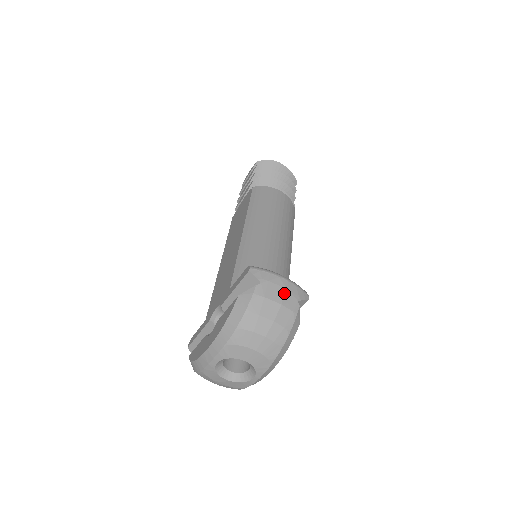
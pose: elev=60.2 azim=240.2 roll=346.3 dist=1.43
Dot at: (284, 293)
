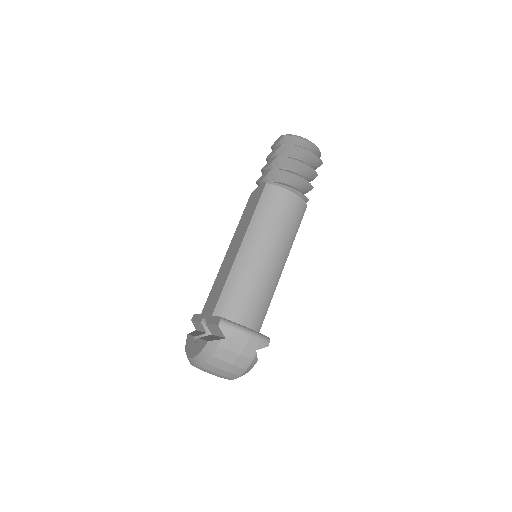
Dot at: (244, 346)
